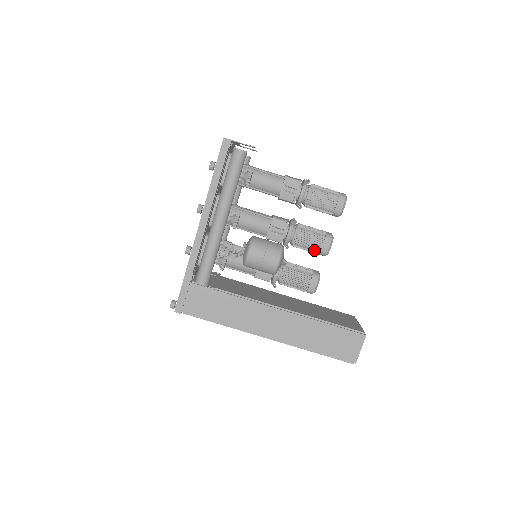
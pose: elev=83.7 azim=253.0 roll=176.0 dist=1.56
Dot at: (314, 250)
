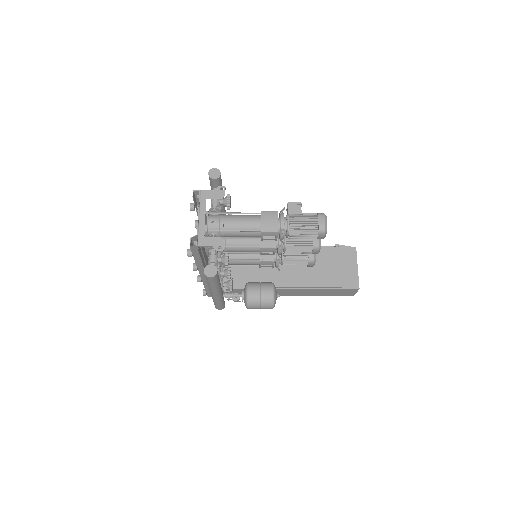
Dot at: occluded
